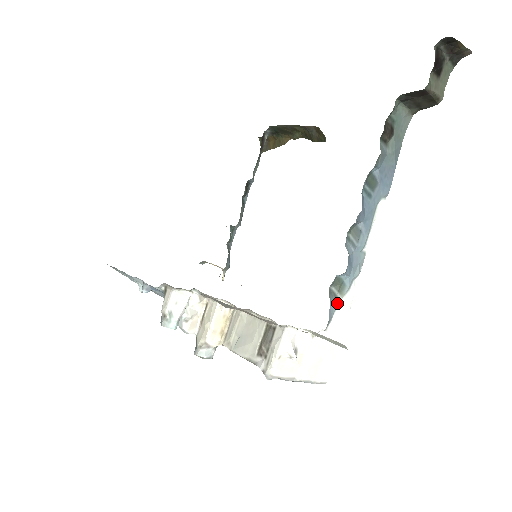
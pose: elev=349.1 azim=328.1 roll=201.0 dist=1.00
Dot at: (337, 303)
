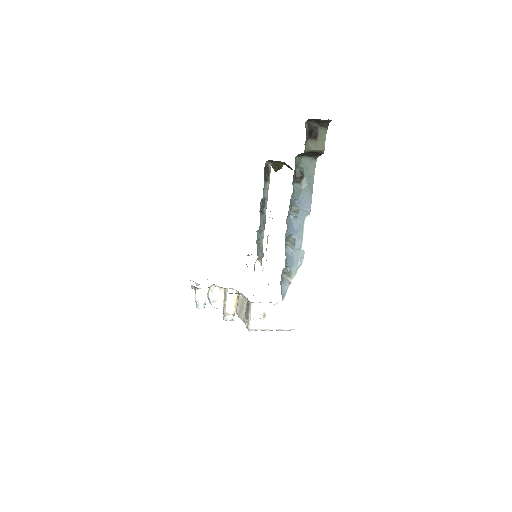
Dot at: (288, 284)
